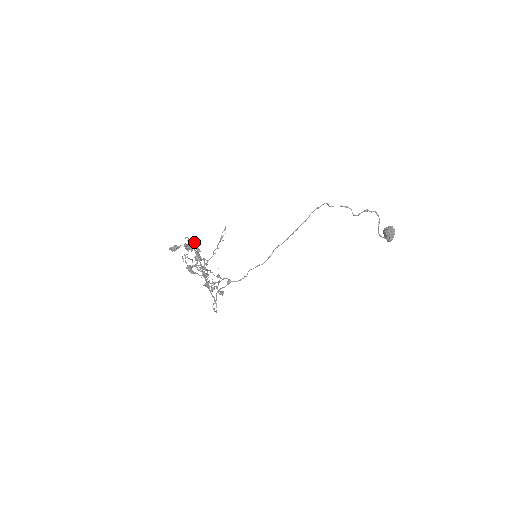
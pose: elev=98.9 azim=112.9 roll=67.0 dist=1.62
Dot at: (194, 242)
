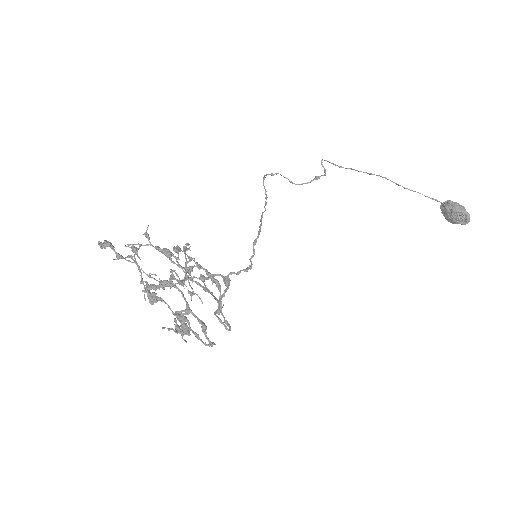
Dot at: (179, 329)
